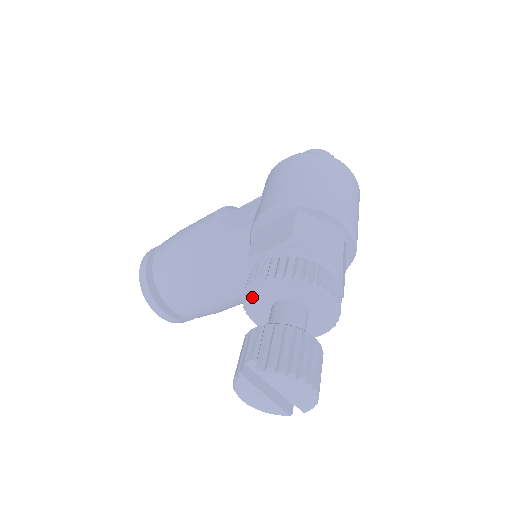
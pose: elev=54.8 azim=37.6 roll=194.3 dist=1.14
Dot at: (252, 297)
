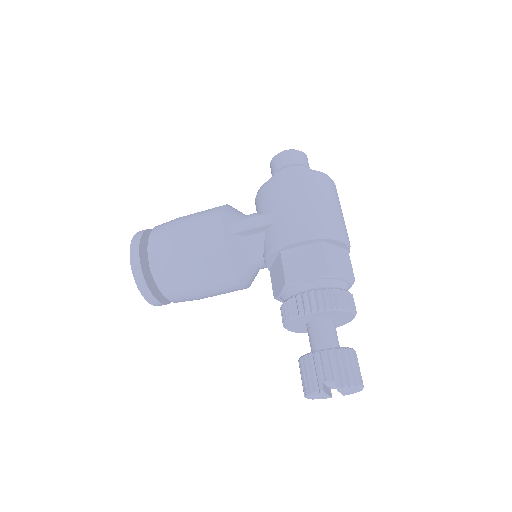
Dot at: (299, 319)
